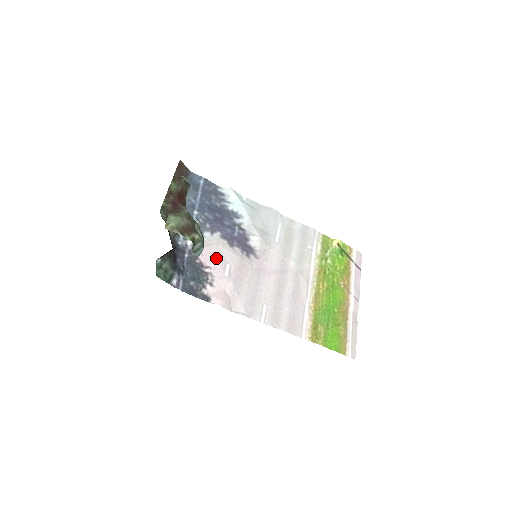
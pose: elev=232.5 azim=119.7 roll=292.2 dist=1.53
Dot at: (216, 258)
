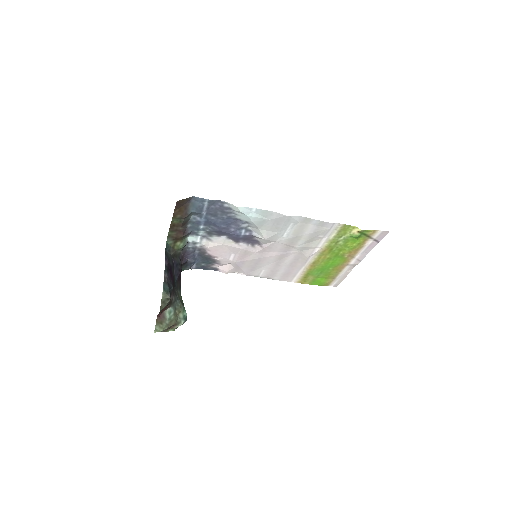
Dot at: (222, 252)
